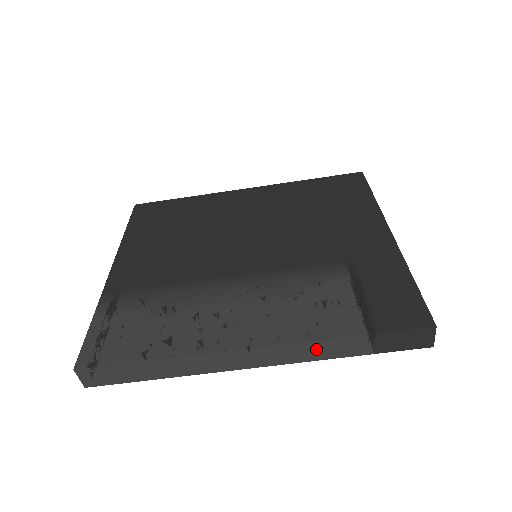
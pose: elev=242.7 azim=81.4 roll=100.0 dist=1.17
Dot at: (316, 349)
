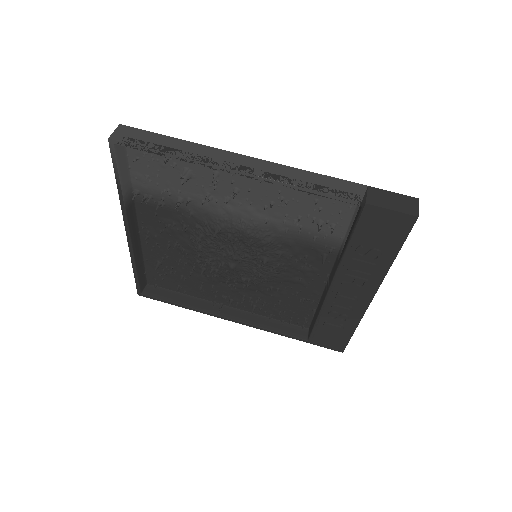
Dot at: (317, 181)
